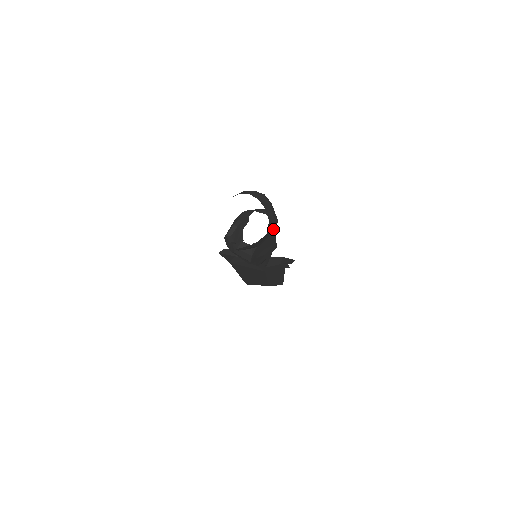
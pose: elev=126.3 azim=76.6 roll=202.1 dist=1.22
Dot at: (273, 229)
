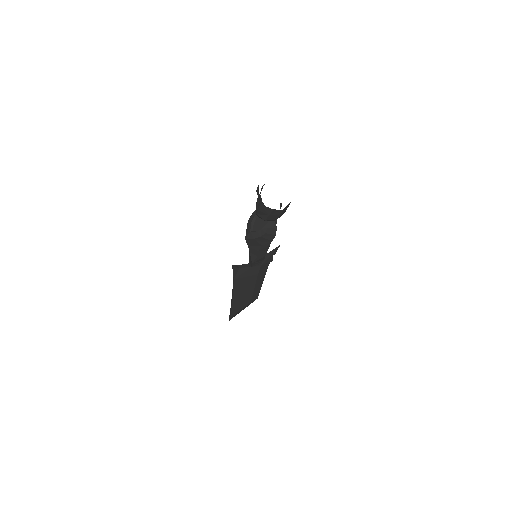
Dot at: (281, 206)
